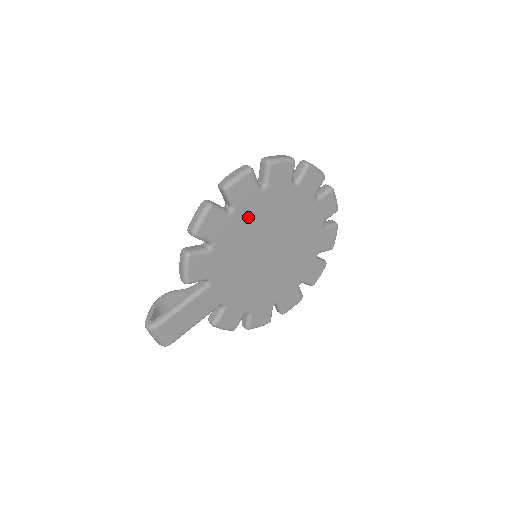
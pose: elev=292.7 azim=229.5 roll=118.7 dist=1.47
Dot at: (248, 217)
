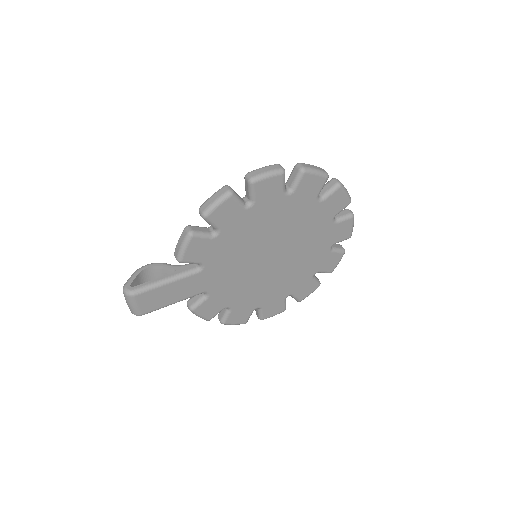
Dot at: (263, 216)
